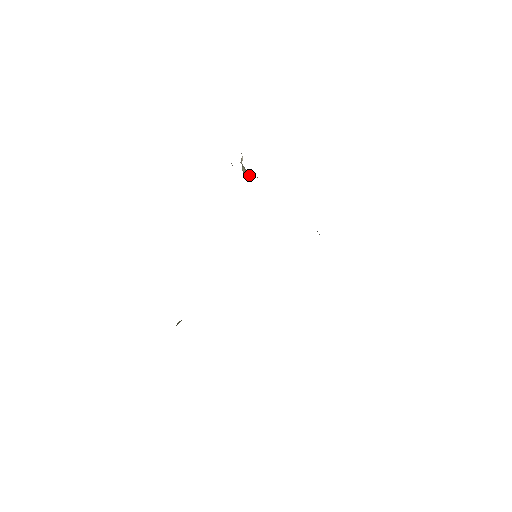
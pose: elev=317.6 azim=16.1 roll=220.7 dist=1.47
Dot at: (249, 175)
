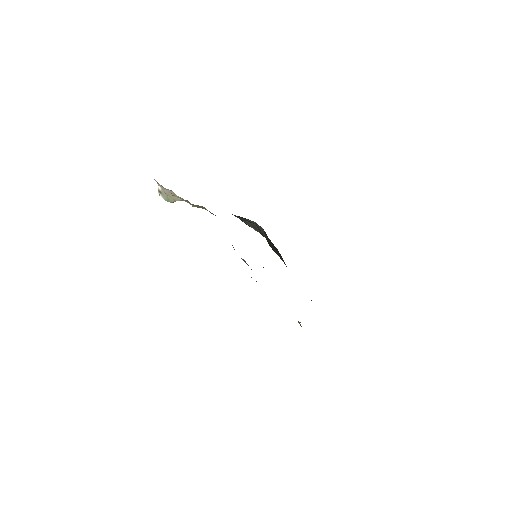
Dot at: (181, 199)
